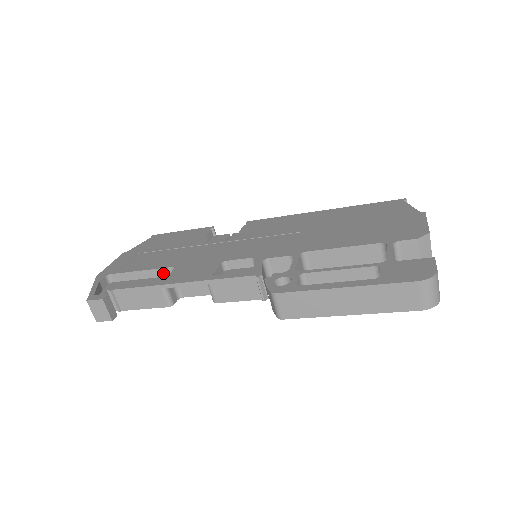
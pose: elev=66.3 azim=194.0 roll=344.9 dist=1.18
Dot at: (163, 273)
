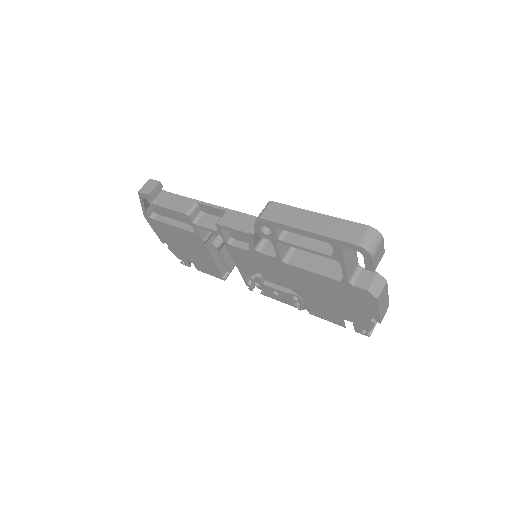
Dot at: occluded
